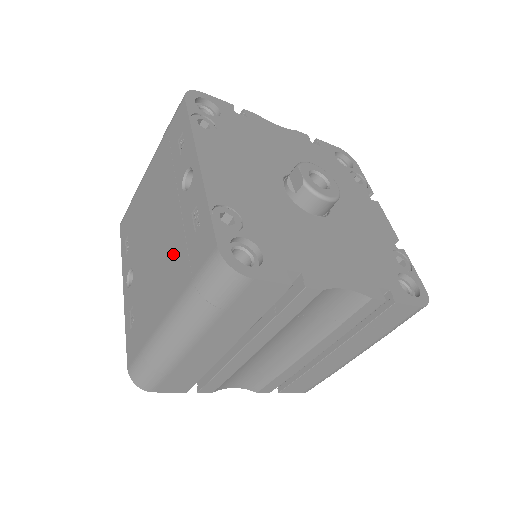
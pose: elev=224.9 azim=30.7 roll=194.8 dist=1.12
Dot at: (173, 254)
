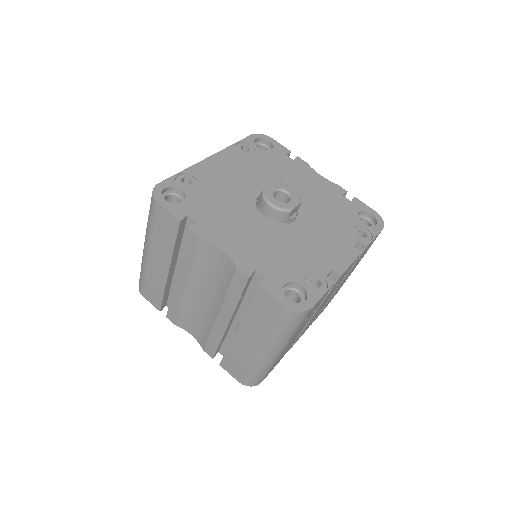
Dot at: occluded
